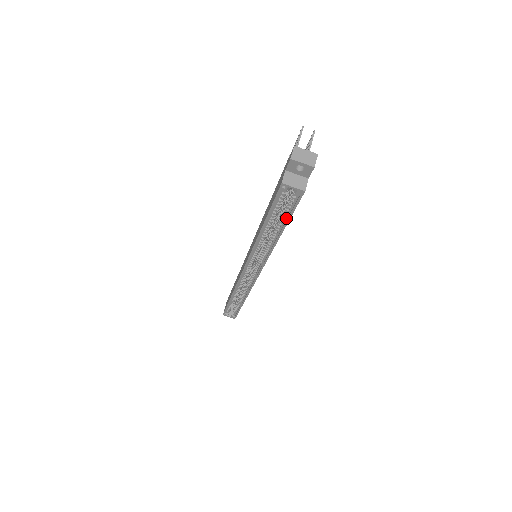
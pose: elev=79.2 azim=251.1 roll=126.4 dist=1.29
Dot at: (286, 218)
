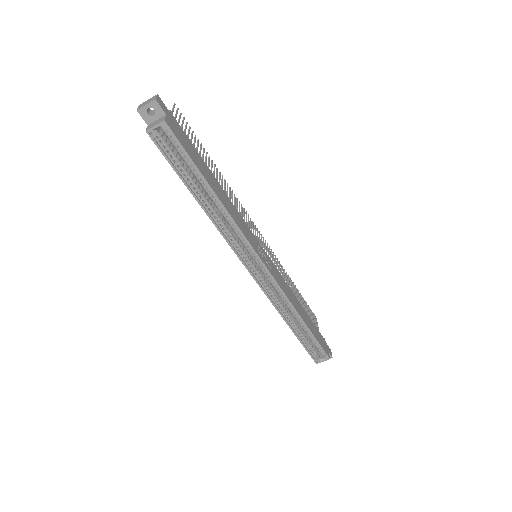
Dot at: (194, 168)
